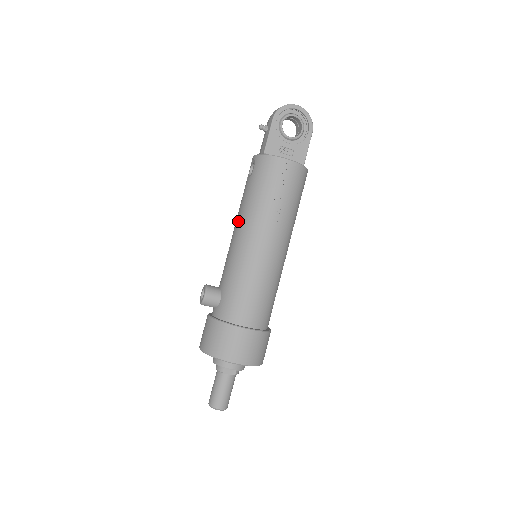
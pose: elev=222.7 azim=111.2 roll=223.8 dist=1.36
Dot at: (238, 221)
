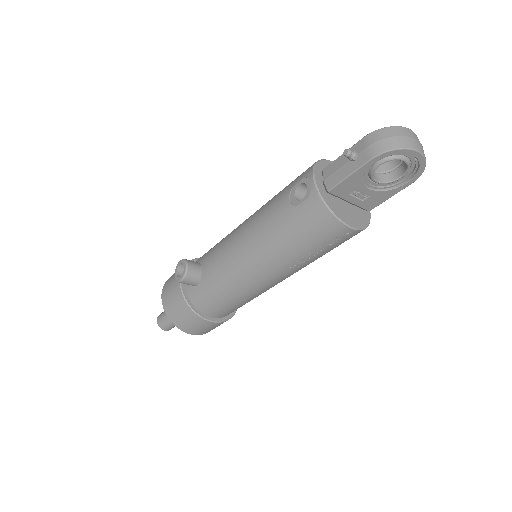
Dot at: (251, 236)
